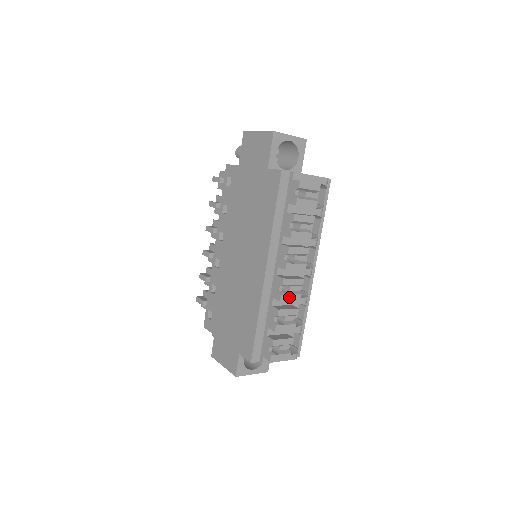
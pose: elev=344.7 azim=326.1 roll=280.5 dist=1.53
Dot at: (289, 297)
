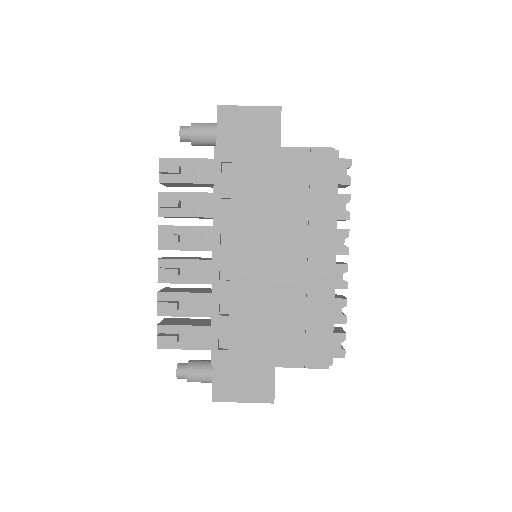
Dot at: occluded
